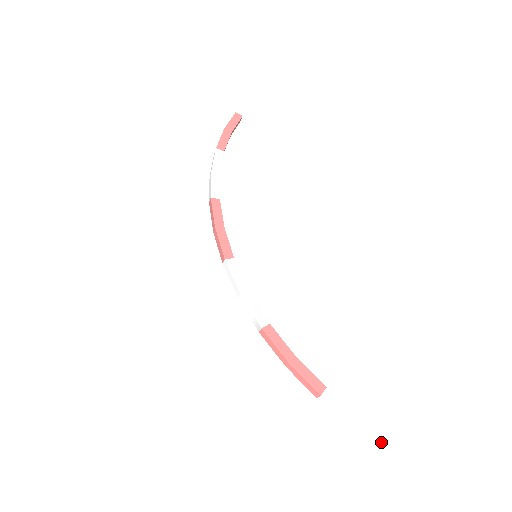
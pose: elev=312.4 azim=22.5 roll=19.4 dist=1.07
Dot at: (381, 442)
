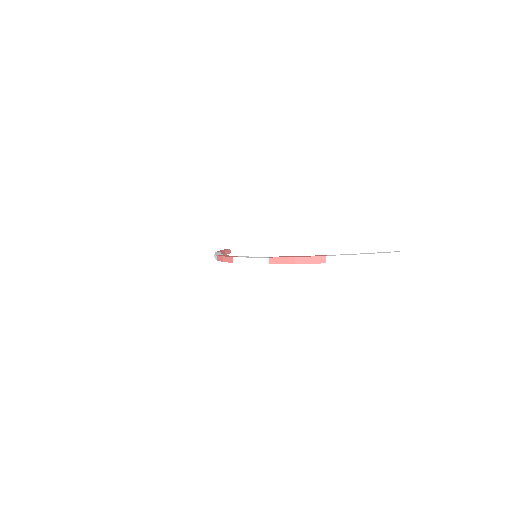
Dot at: (386, 255)
